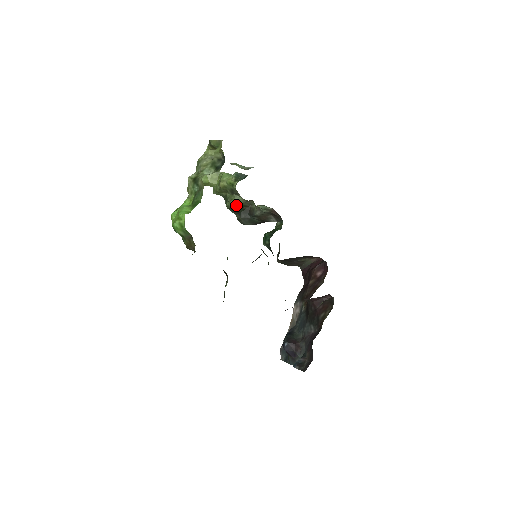
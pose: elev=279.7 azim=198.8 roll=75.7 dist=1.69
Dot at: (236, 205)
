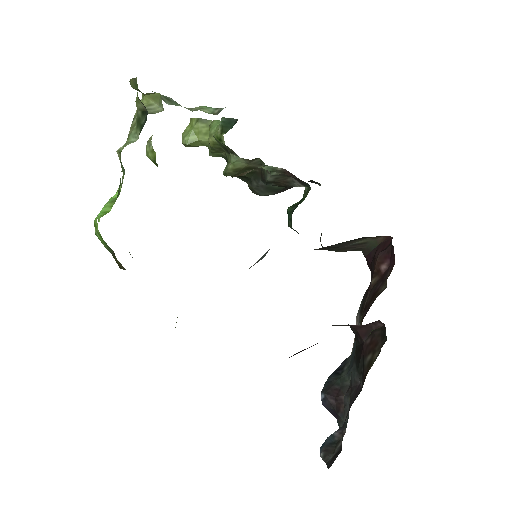
Dot at: (236, 170)
